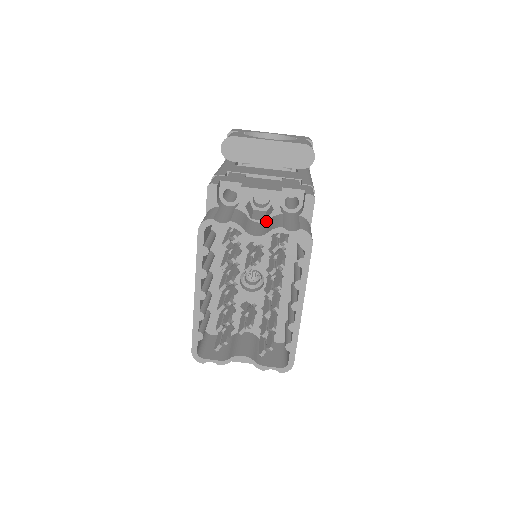
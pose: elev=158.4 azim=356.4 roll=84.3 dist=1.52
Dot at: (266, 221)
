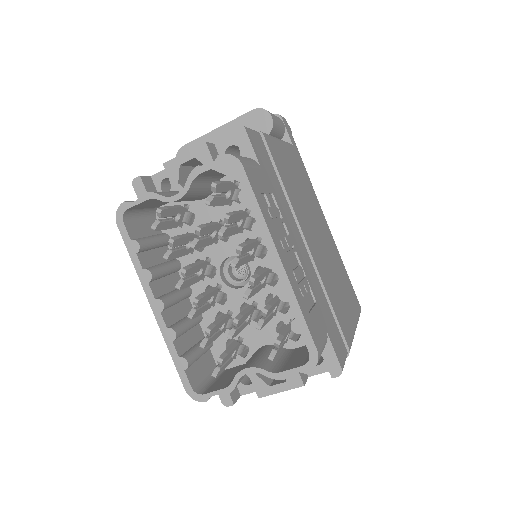
Dot at: occluded
